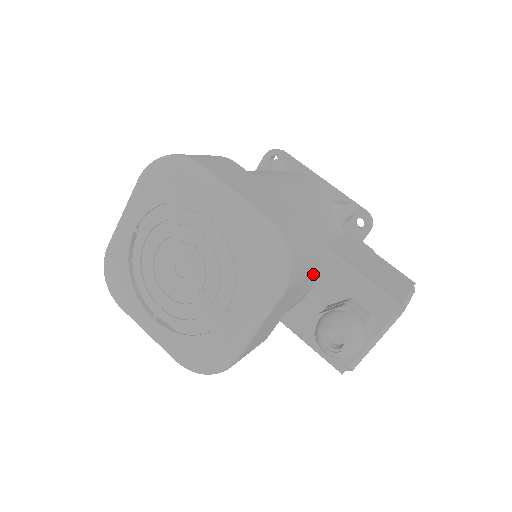
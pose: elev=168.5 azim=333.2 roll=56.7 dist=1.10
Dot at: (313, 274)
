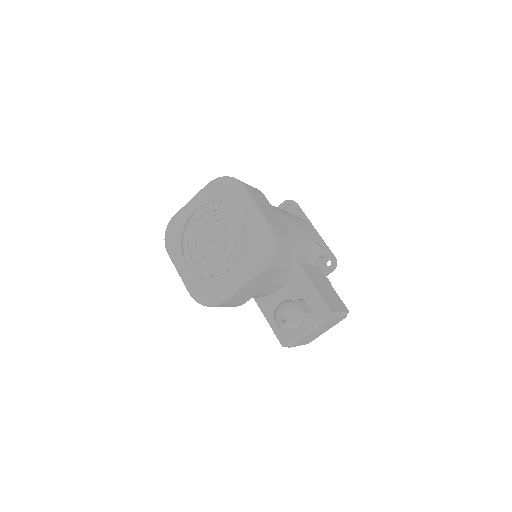
Dot at: (286, 276)
